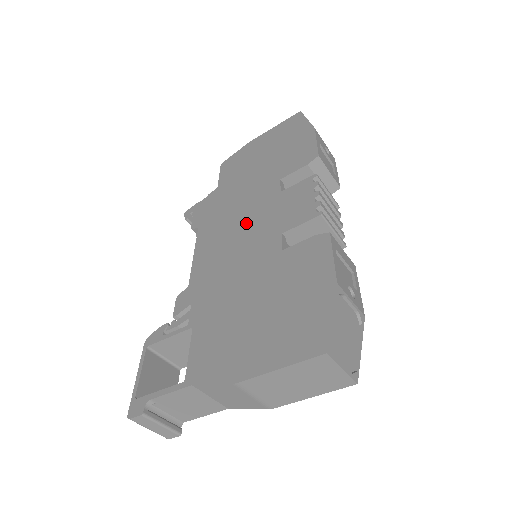
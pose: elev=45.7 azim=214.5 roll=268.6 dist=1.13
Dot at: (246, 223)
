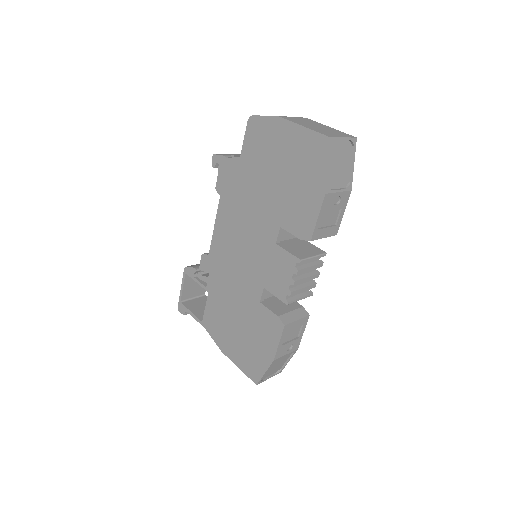
Dot at: (248, 244)
